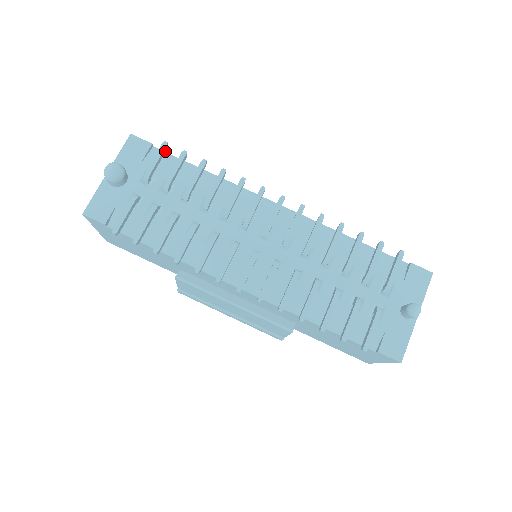
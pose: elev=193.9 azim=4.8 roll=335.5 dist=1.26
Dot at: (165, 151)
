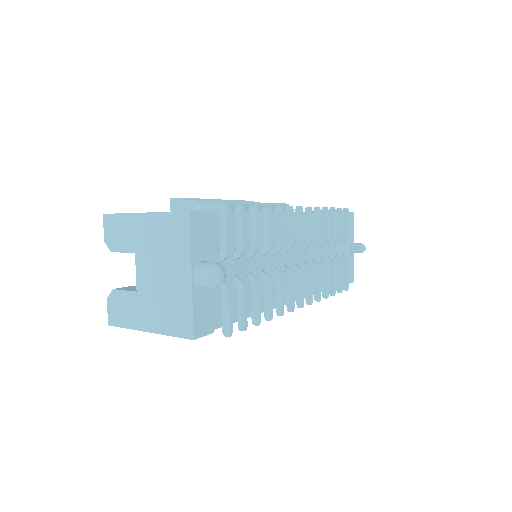
Dot at: (224, 214)
